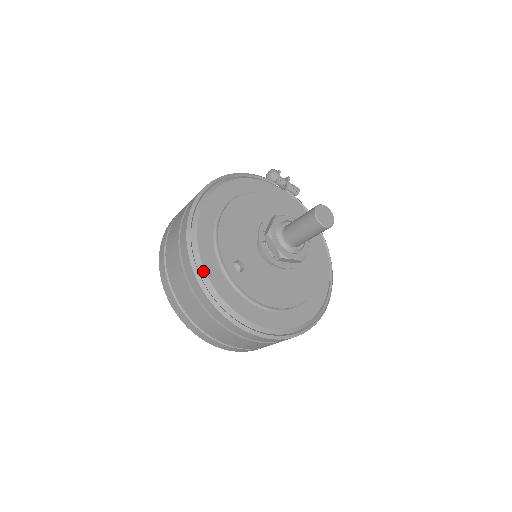
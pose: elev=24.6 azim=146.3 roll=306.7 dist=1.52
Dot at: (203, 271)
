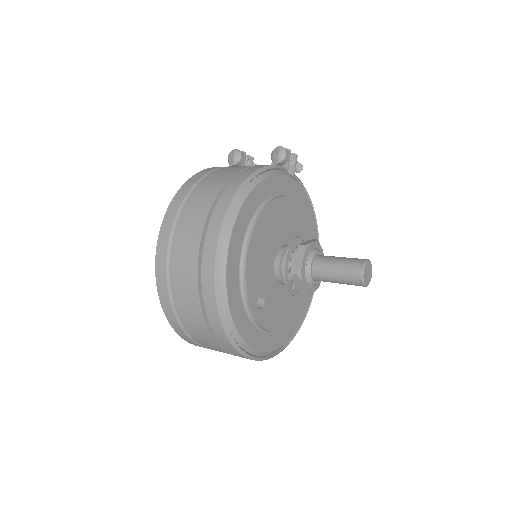
Dot at: (231, 322)
